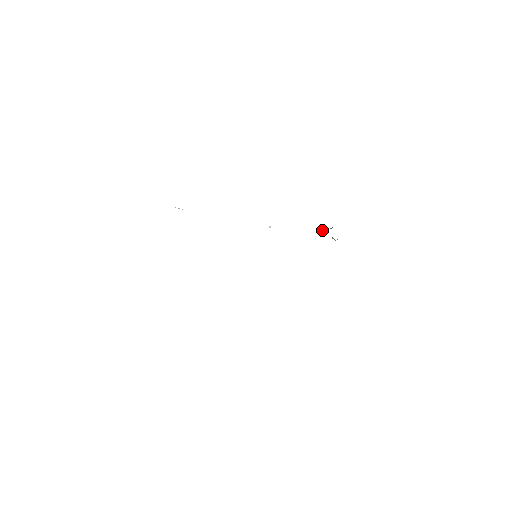
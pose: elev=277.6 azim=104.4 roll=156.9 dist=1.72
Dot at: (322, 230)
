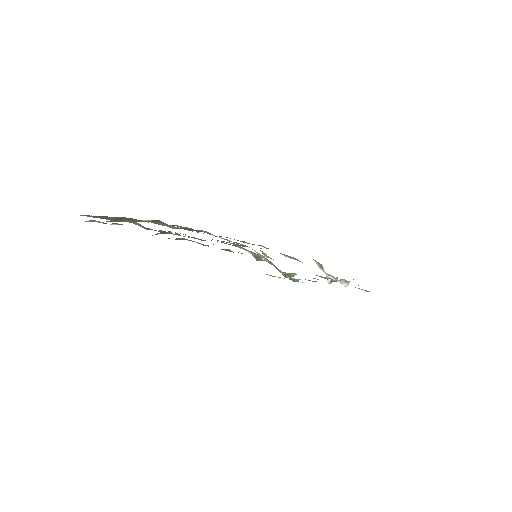
Dot at: occluded
